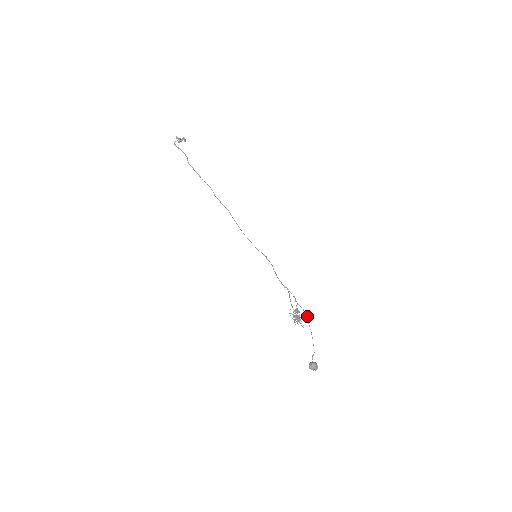
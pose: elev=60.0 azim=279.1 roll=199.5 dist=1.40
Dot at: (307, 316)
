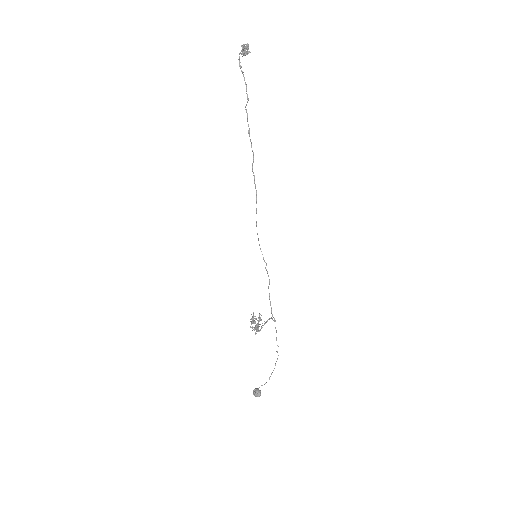
Dot at: (278, 355)
